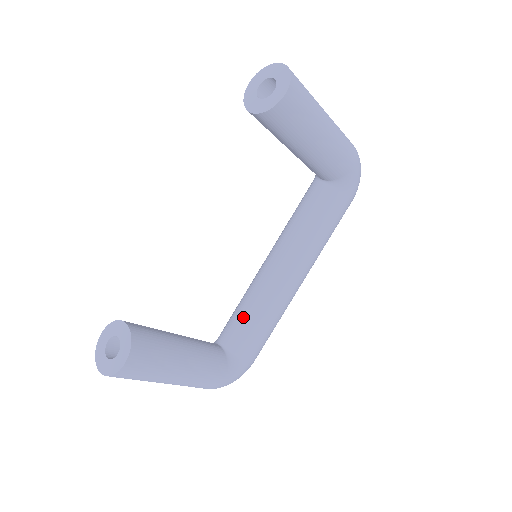
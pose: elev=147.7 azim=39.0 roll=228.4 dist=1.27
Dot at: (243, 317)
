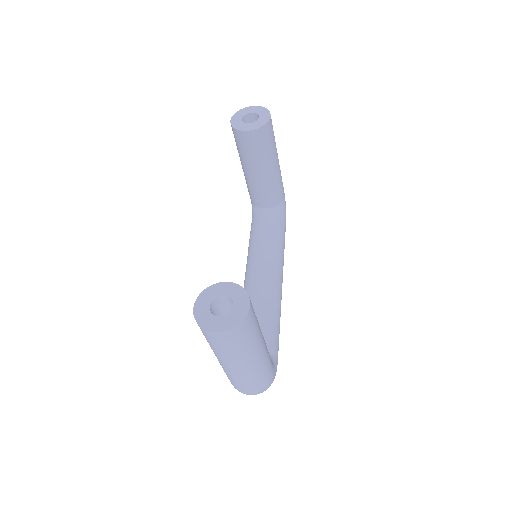
Dot at: (259, 316)
